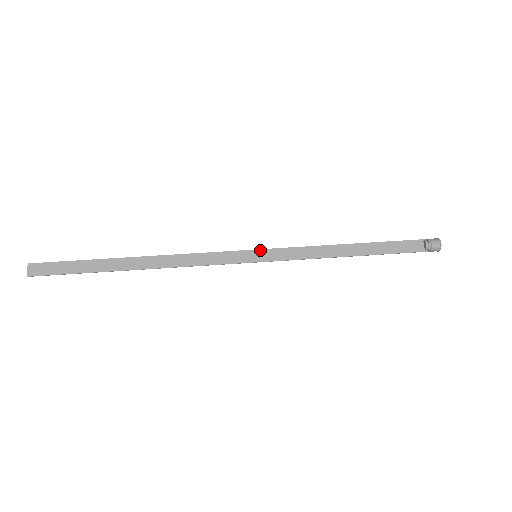
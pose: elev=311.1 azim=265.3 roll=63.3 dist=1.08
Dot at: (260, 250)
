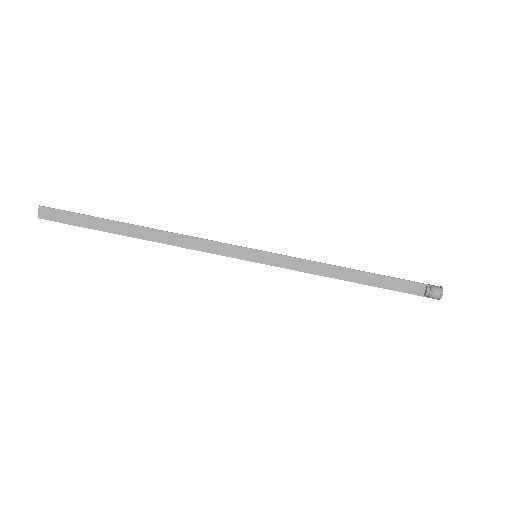
Dot at: (261, 251)
